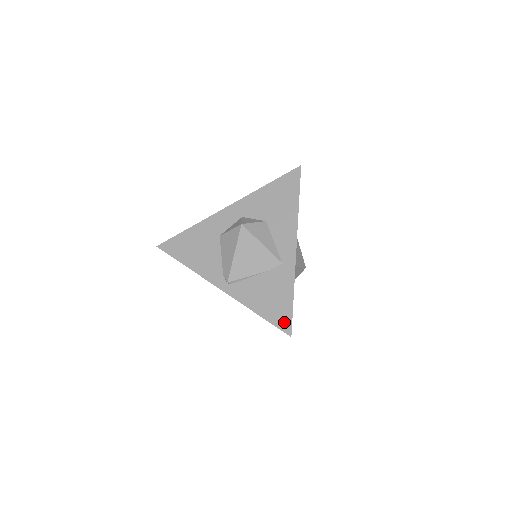
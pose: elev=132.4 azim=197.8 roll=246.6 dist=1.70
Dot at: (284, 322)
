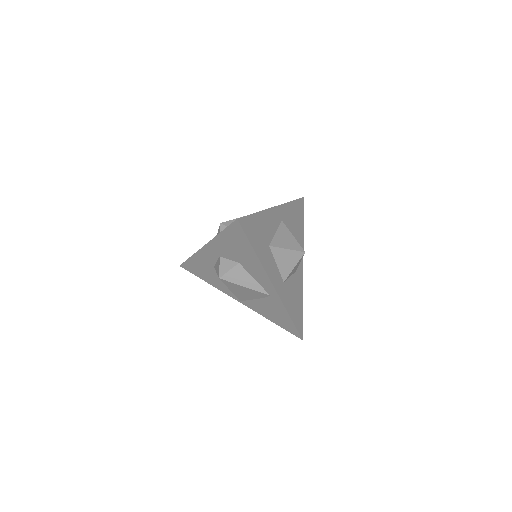
Dot at: (293, 331)
